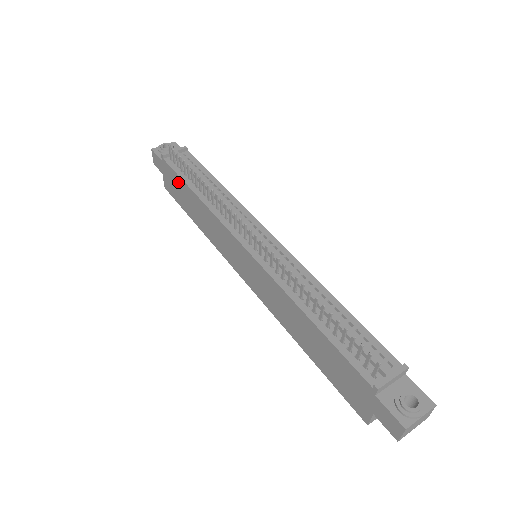
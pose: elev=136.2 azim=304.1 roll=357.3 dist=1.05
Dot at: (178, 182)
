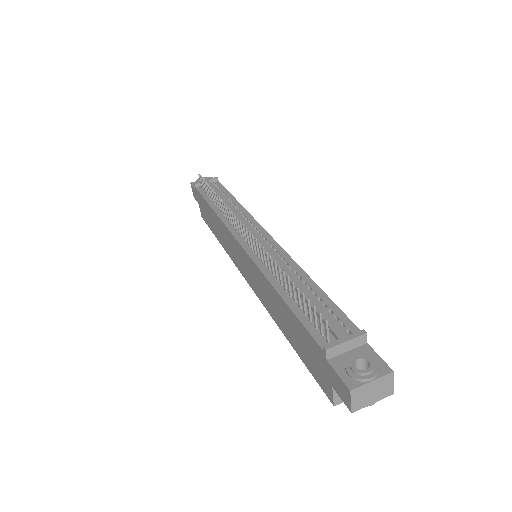
Dot at: (204, 204)
